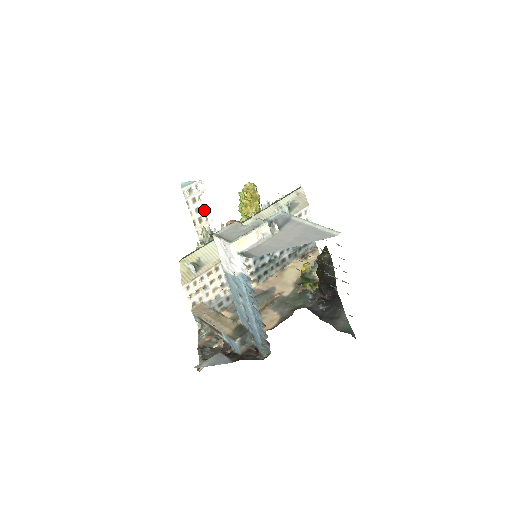
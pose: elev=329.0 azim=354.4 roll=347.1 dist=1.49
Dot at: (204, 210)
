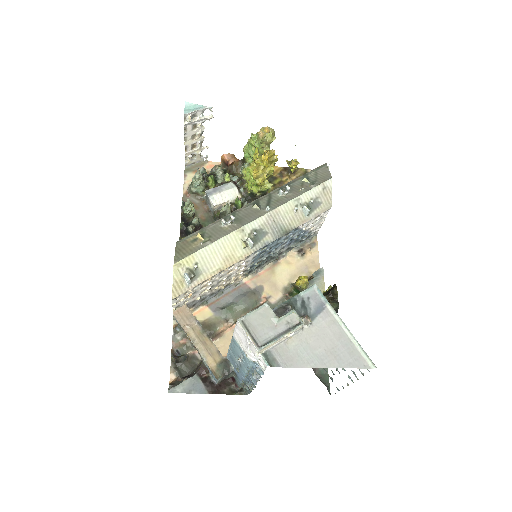
Dot at: (202, 137)
